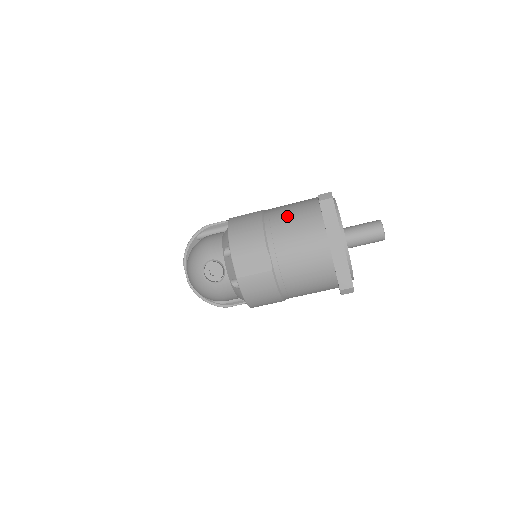
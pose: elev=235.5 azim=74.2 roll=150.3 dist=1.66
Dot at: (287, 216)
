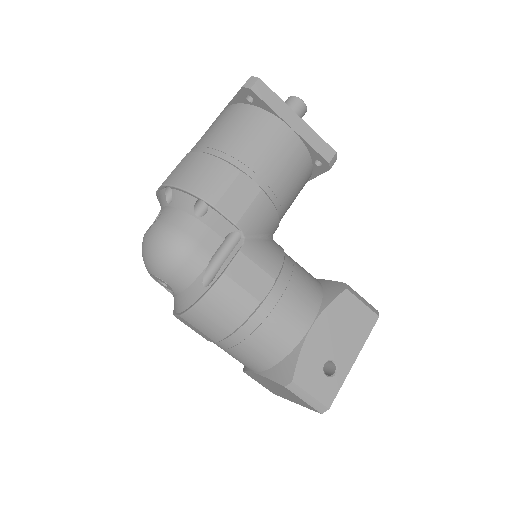
Dot at: occluded
